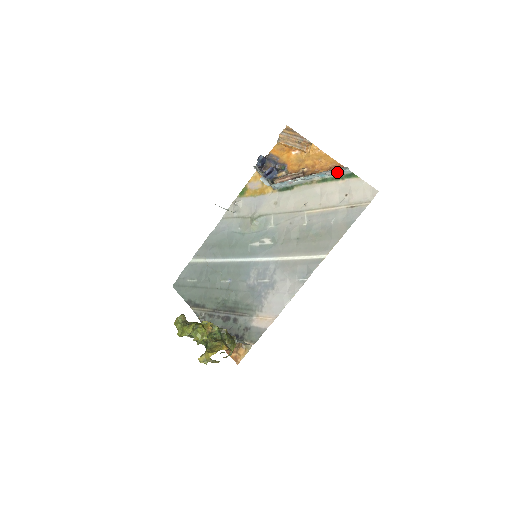
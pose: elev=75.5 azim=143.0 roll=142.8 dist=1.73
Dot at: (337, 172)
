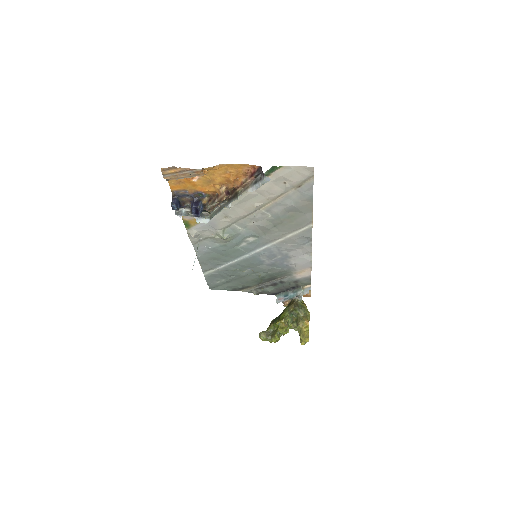
Dot at: (258, 177)
